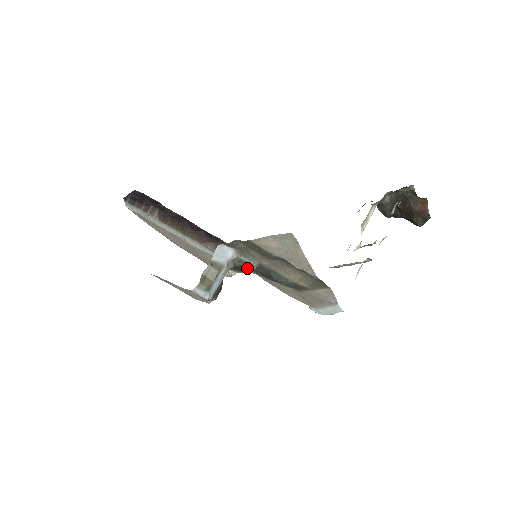
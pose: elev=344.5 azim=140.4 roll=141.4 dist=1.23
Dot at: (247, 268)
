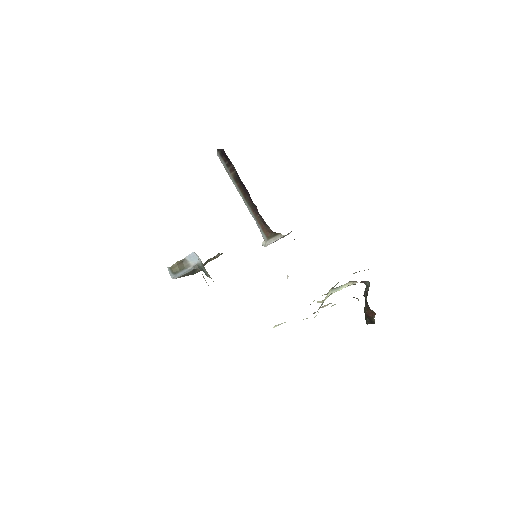
Dot at: occluded
